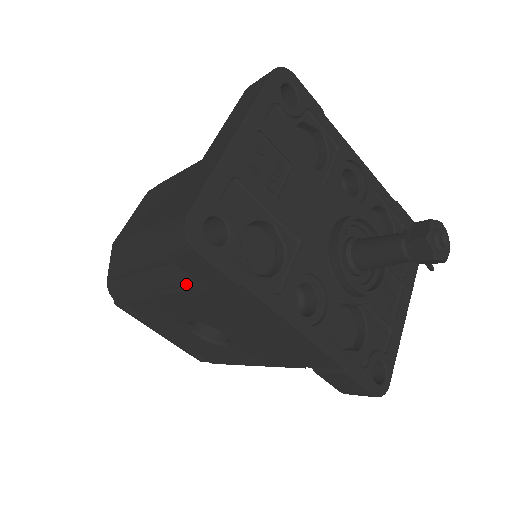
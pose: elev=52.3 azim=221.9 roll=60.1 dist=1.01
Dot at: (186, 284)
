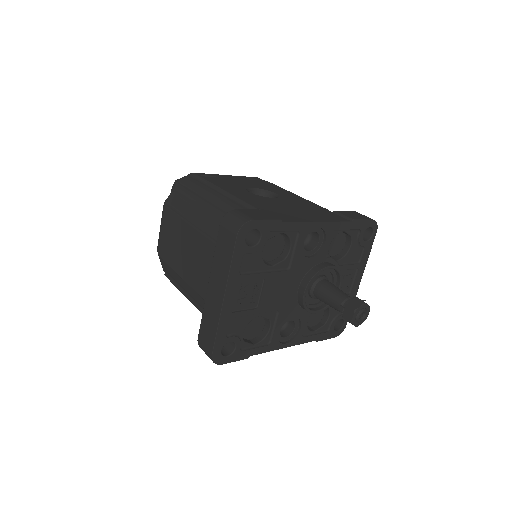
Dot at: occluded
